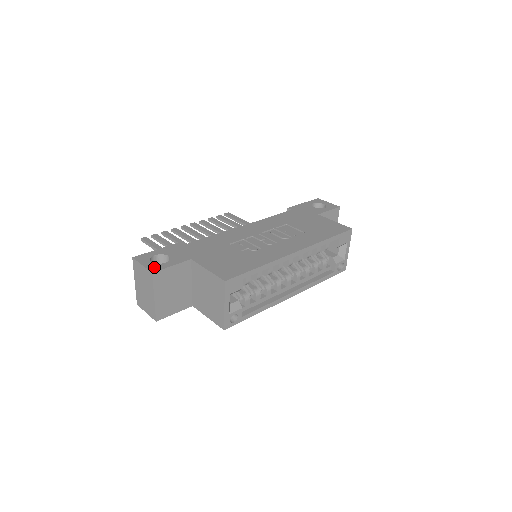
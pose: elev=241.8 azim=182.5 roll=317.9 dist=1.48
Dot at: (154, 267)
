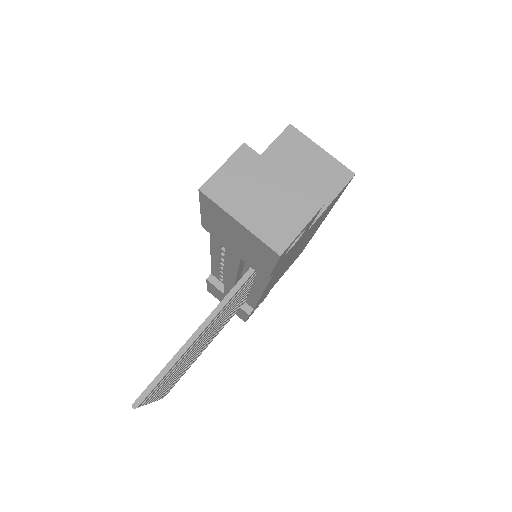
Dot at: occluded
